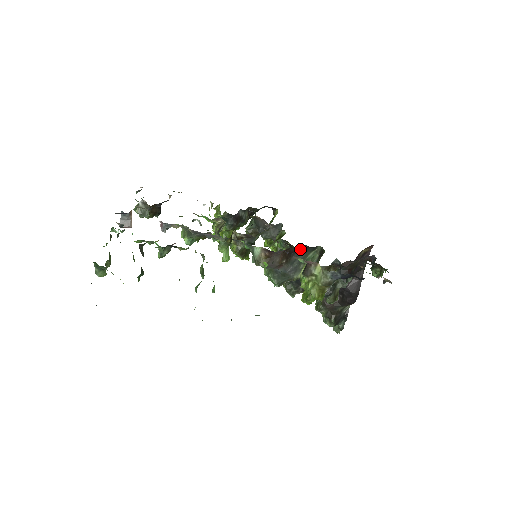
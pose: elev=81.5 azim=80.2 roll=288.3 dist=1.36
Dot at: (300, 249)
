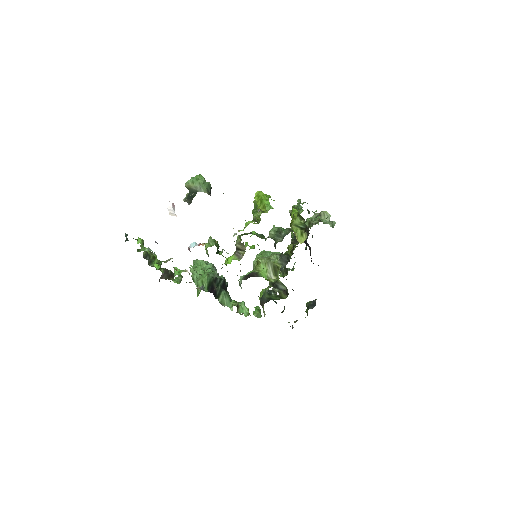
Dot at: occluded
